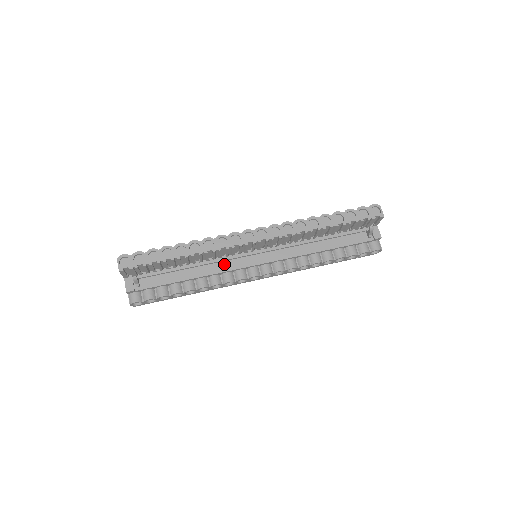
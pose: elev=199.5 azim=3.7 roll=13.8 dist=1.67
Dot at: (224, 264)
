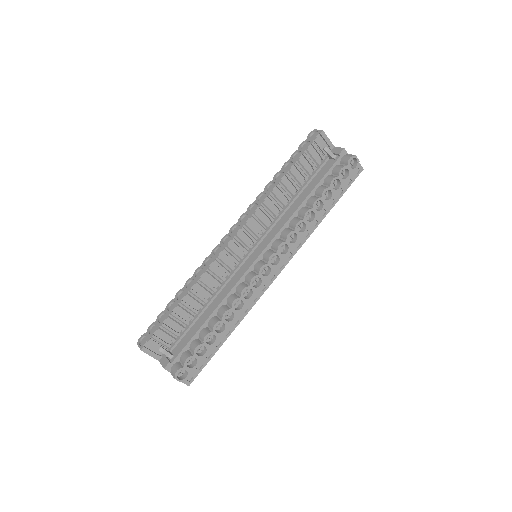
Dot at: (231, 282)
